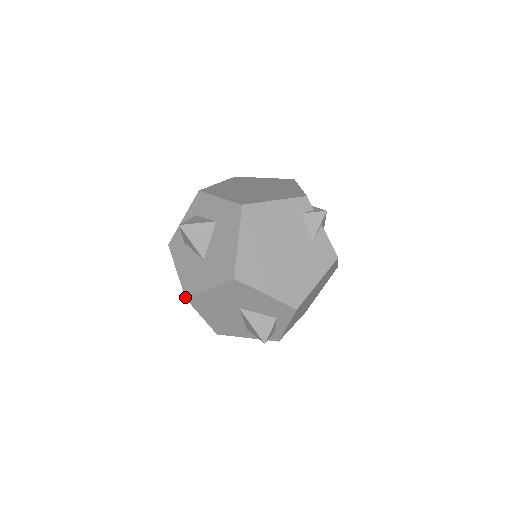
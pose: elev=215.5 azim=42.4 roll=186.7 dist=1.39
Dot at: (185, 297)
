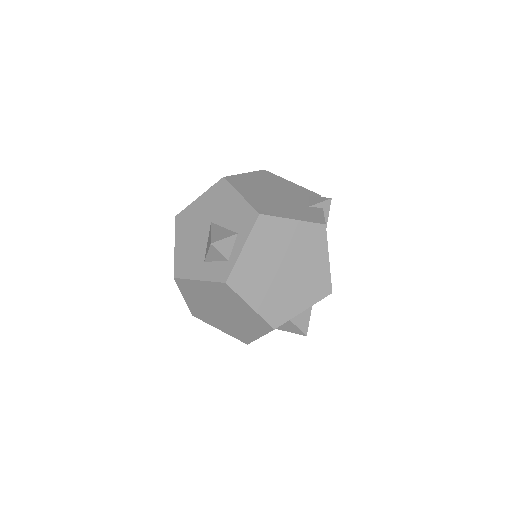
Dot at: (176, 216)
